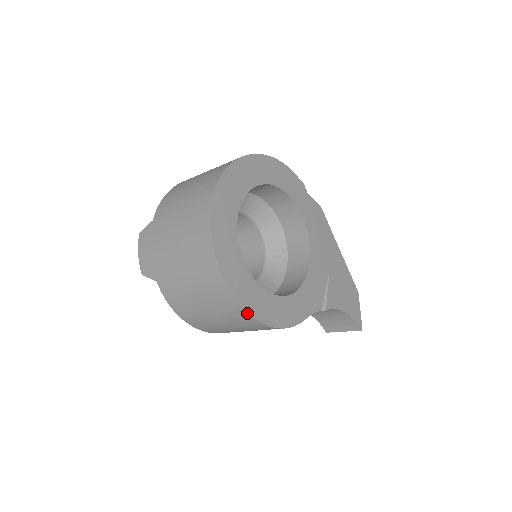
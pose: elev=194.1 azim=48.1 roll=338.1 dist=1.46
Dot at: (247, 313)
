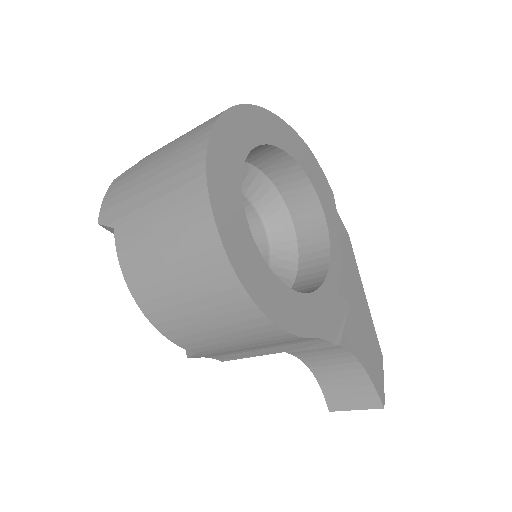
Dot at: (230, 266)
